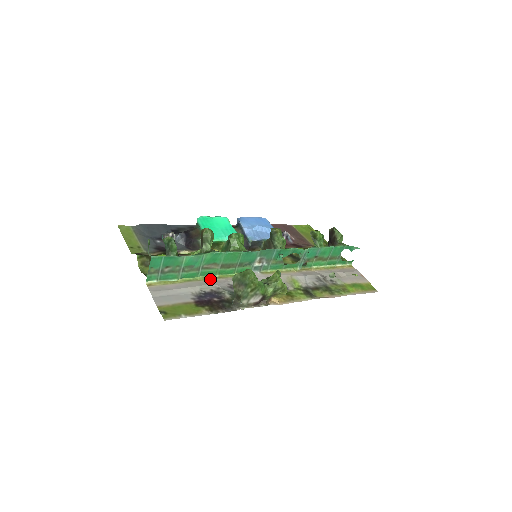
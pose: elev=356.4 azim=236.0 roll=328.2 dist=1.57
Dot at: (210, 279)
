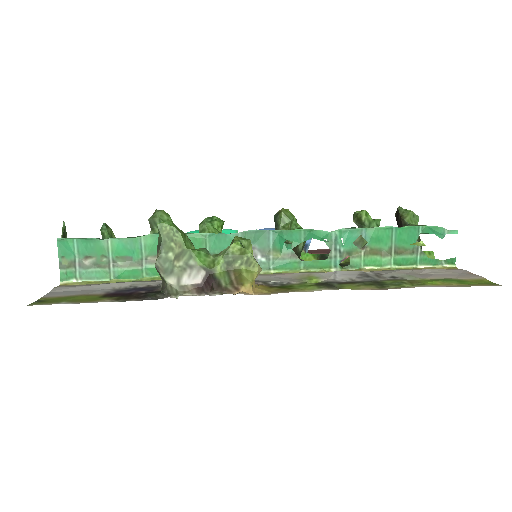
Dot at: occluded
